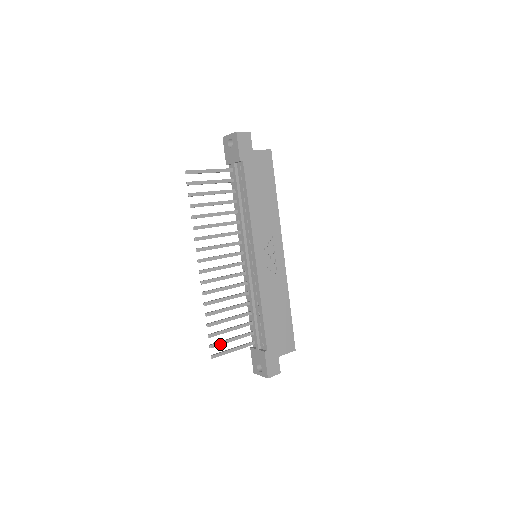
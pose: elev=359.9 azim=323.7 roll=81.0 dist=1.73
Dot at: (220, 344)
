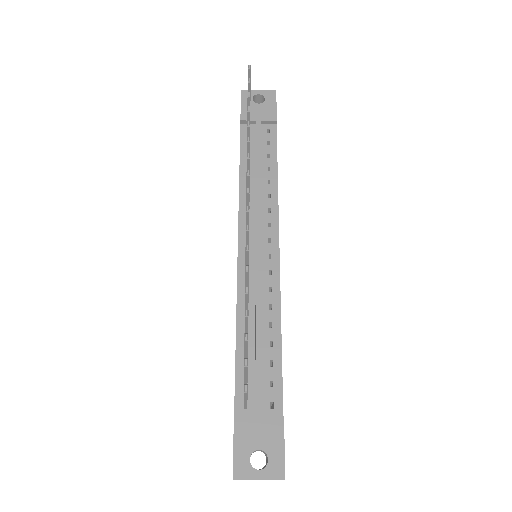
Dot at: occluded
